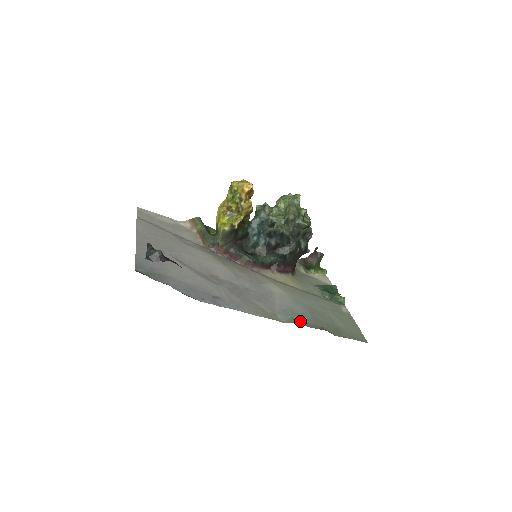
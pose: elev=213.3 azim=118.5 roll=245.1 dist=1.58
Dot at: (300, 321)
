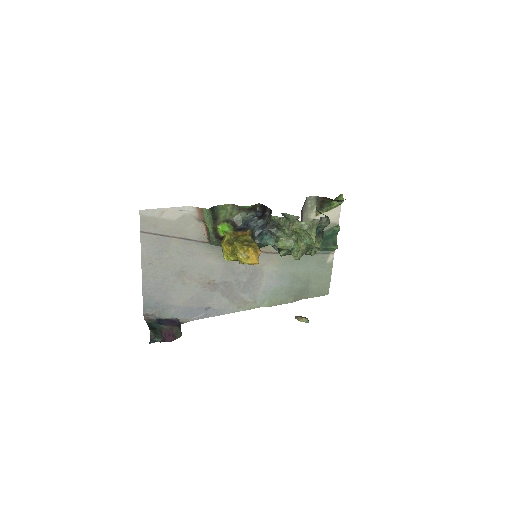
Dot at: (275, 300)
